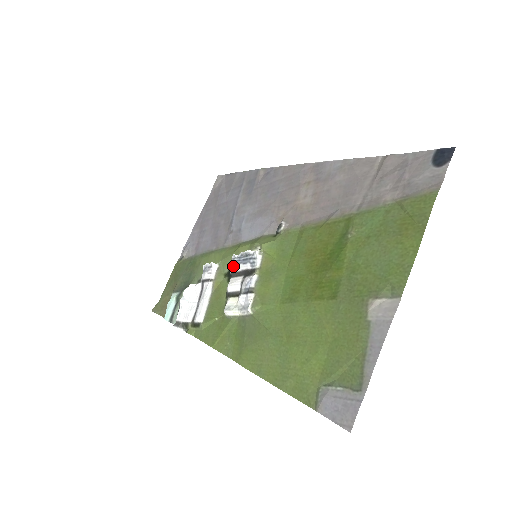
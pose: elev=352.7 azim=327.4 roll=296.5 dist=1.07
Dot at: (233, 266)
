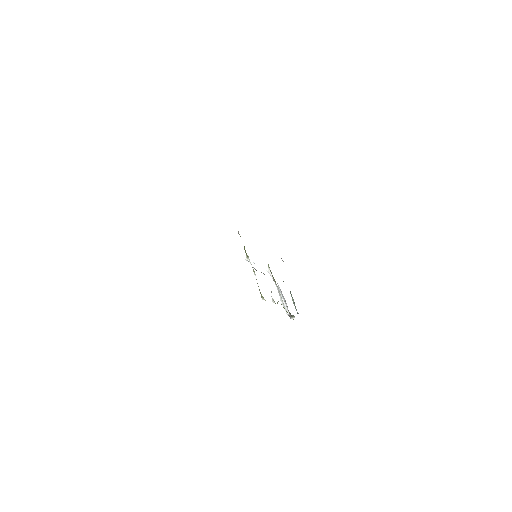
Dot at: occluded
